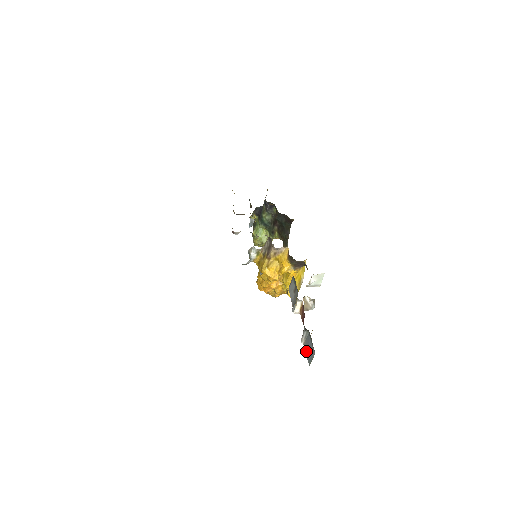
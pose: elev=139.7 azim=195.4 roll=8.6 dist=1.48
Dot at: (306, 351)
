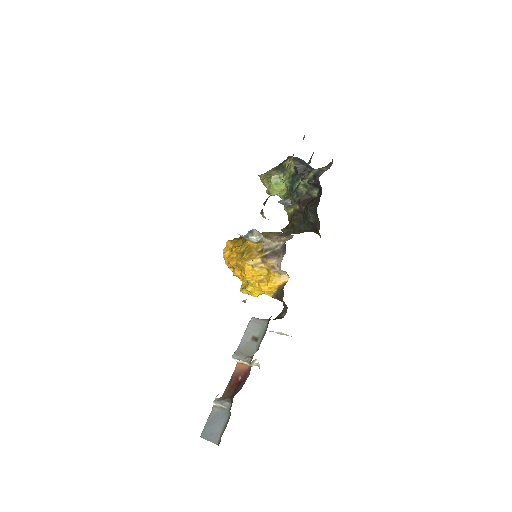
Dot at: (210, 419)
